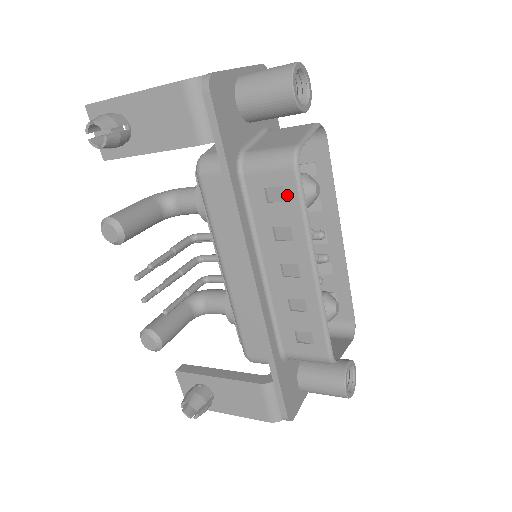
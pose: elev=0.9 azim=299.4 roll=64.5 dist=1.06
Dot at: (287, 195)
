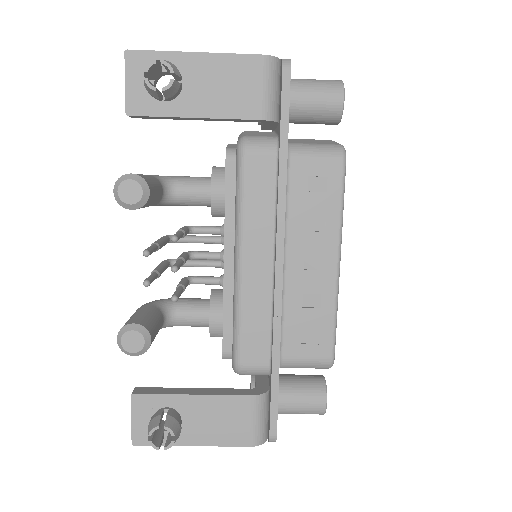
Dot at: (330, 186)
